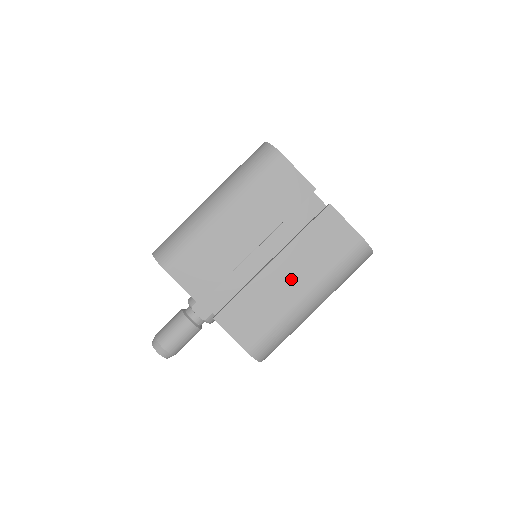
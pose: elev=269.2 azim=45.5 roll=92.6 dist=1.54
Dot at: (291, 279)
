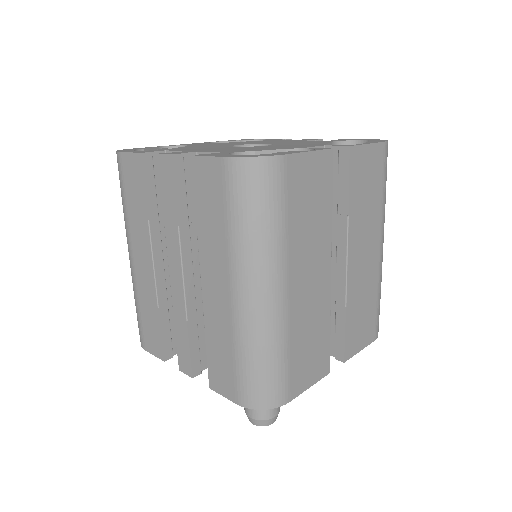
Dot at: (367, 252)
